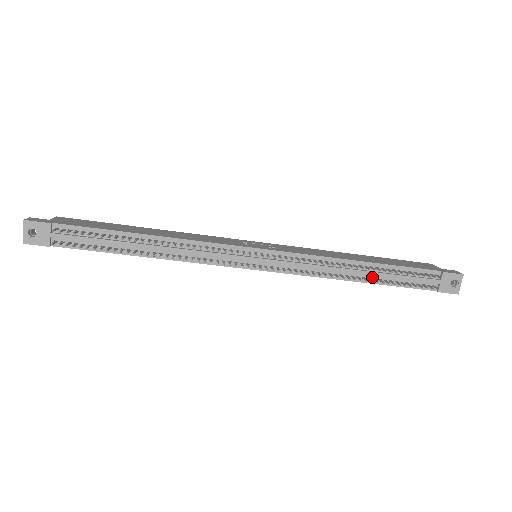
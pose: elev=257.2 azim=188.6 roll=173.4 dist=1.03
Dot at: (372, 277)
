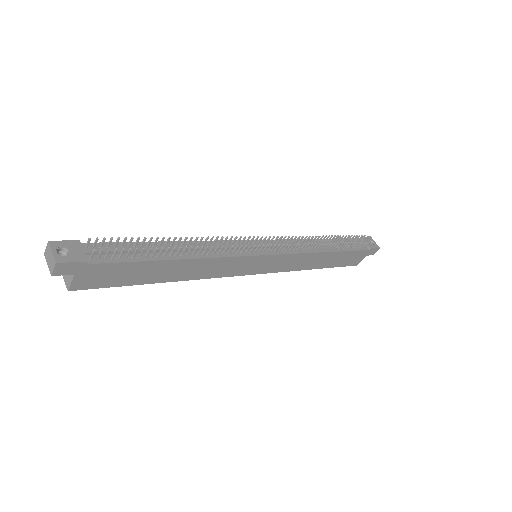
Dot at: (333, 248)
